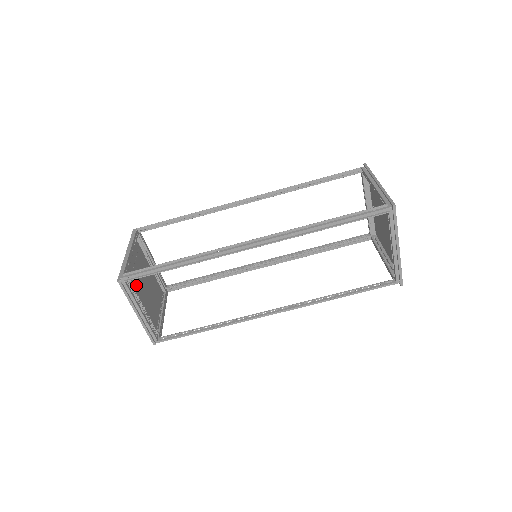
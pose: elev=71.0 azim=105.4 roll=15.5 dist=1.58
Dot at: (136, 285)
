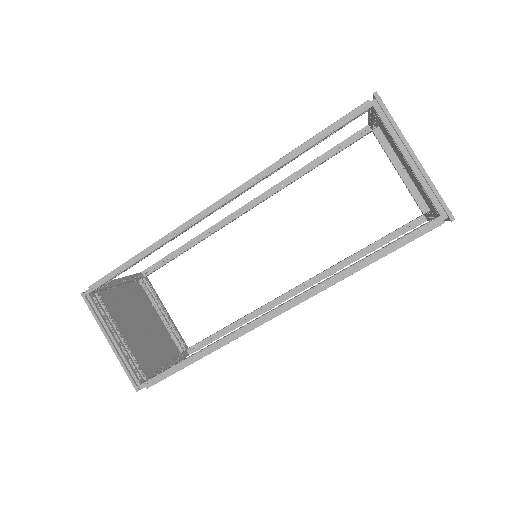
Dot at: (119, 315)
